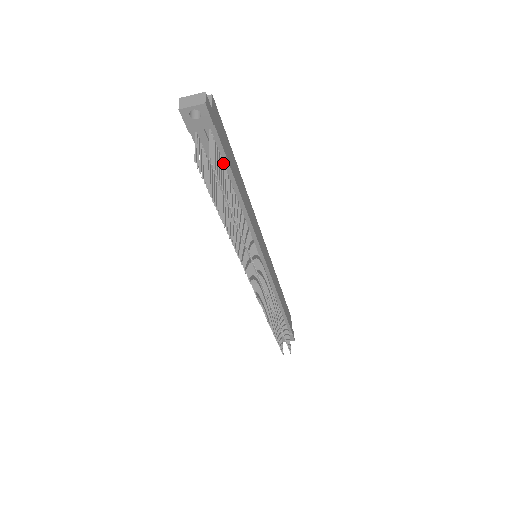
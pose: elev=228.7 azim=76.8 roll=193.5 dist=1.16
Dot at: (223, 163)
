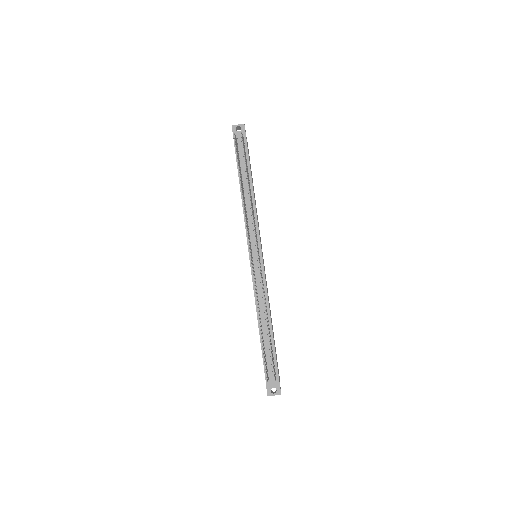
Dot at: (247, 161)
